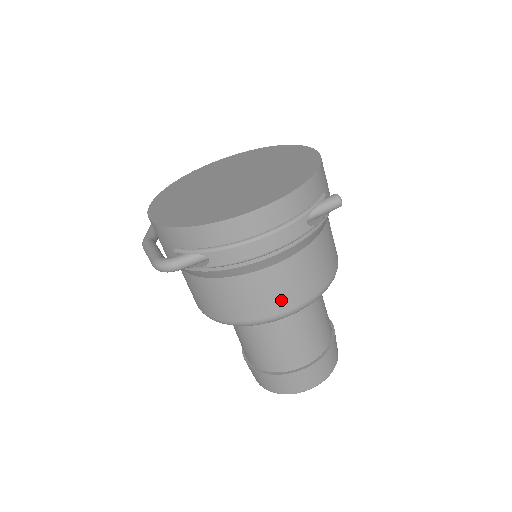
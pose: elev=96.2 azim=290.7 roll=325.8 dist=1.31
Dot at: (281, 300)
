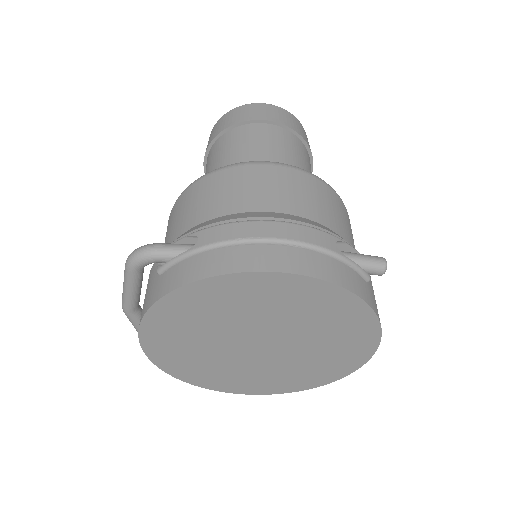
Dot at: occluded
